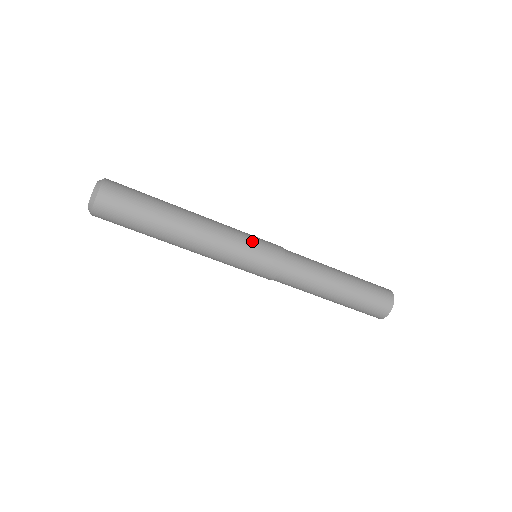
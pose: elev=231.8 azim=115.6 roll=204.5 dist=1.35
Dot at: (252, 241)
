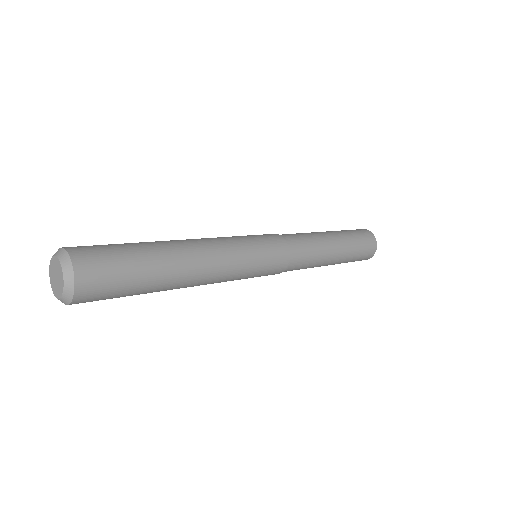
Dot at: (258, 251)
